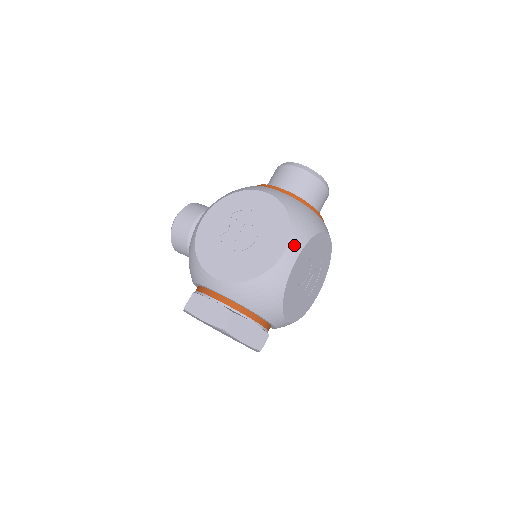
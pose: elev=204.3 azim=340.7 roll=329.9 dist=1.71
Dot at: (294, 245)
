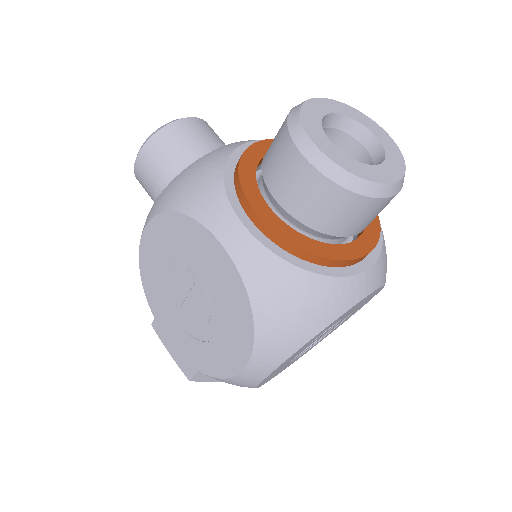
Dot at: (260, 364)
